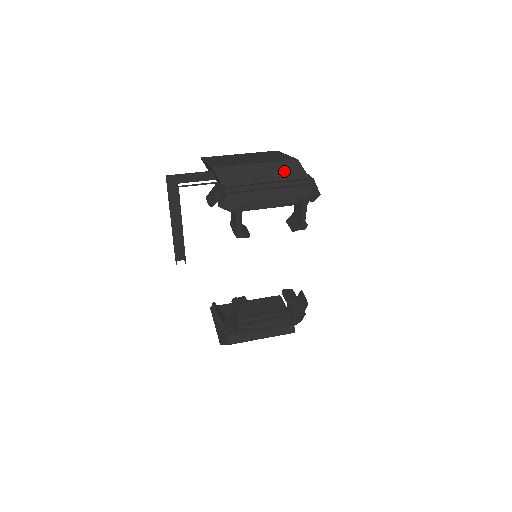
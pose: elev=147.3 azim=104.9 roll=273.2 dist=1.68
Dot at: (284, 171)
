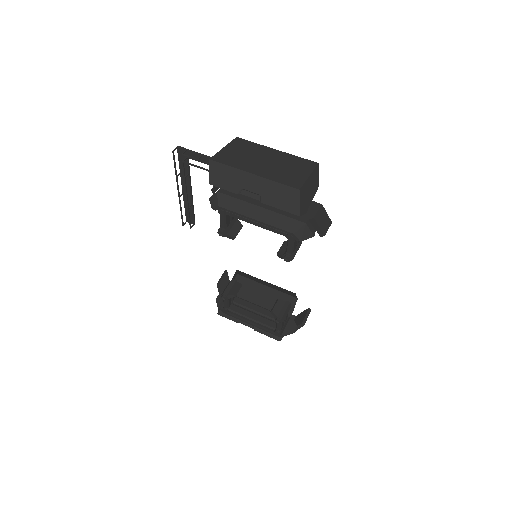
Dot at: (277, 196)
